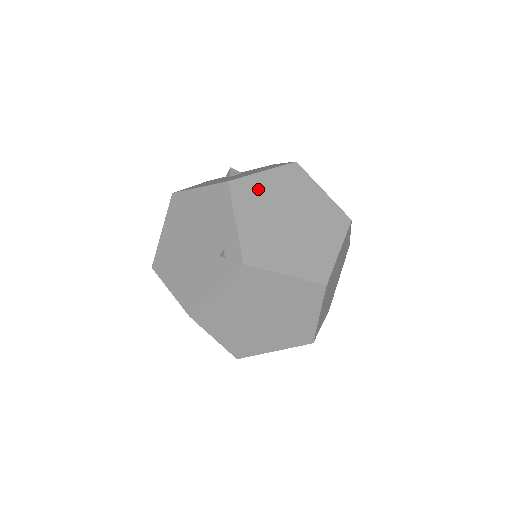
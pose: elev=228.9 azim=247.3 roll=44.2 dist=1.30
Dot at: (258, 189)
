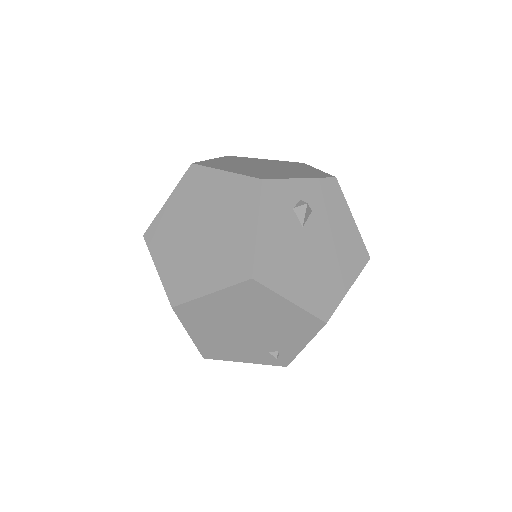
Dot at: occluded
